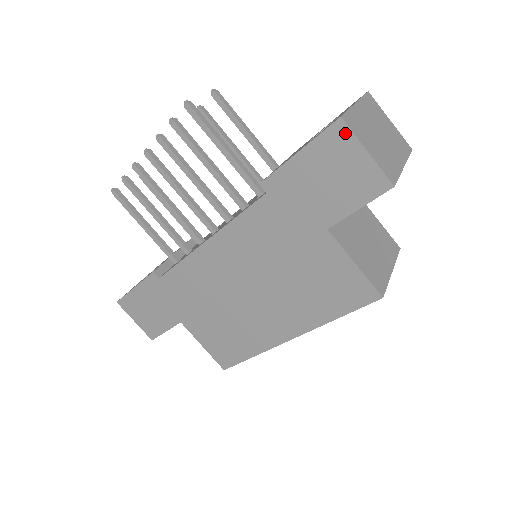
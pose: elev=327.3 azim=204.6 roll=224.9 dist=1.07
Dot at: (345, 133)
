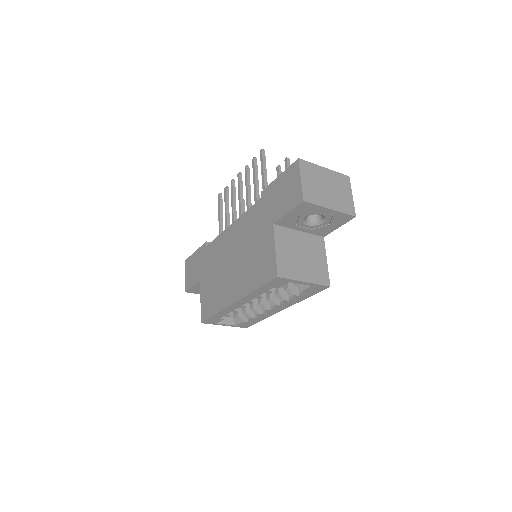
Dot at: (297, 167)
